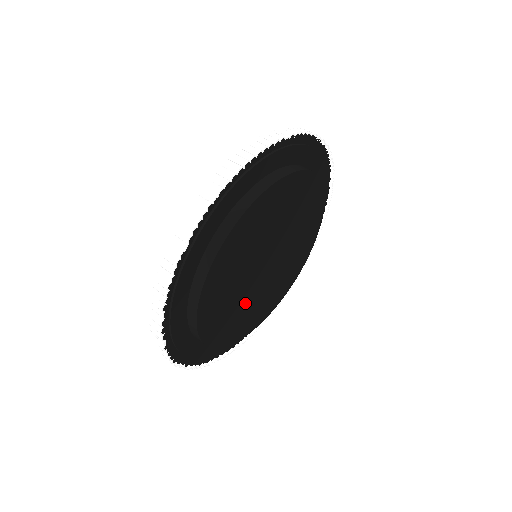
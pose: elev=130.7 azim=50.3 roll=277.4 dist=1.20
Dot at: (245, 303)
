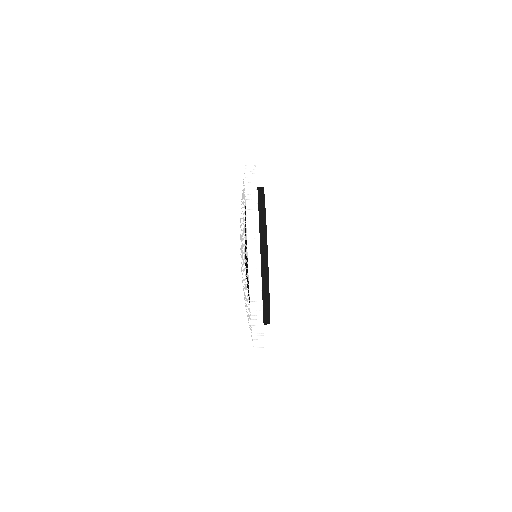
Dot at: occluded
